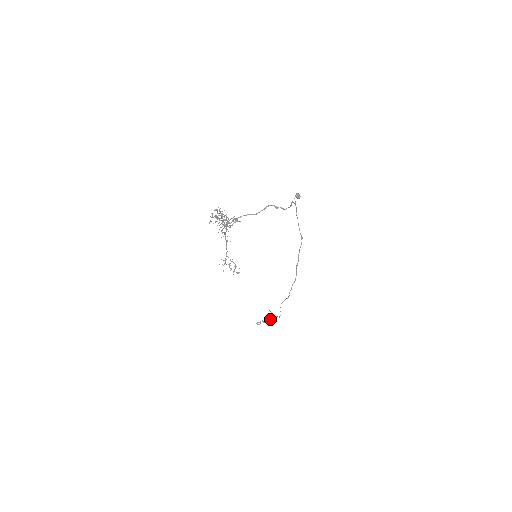
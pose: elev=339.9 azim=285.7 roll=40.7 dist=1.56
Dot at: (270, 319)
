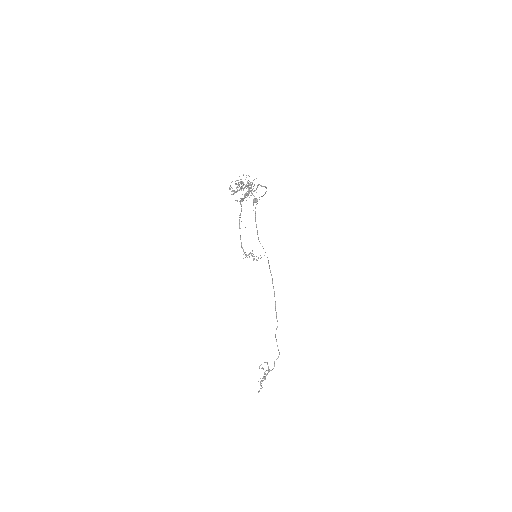
Dot at: occluded
